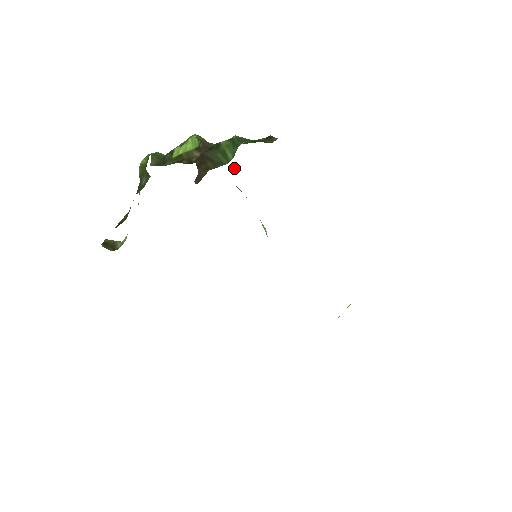
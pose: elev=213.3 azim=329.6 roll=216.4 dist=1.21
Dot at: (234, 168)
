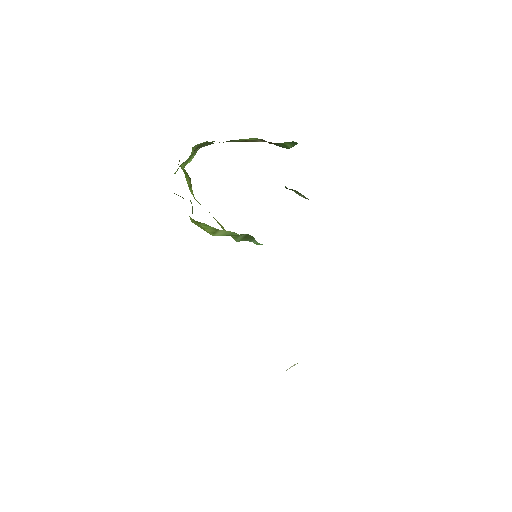
Dot at: occluded
